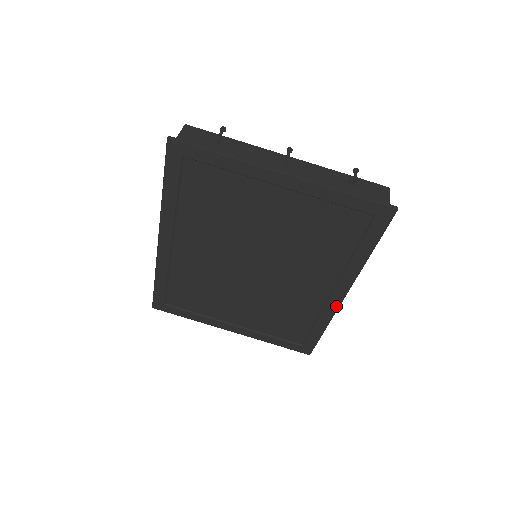
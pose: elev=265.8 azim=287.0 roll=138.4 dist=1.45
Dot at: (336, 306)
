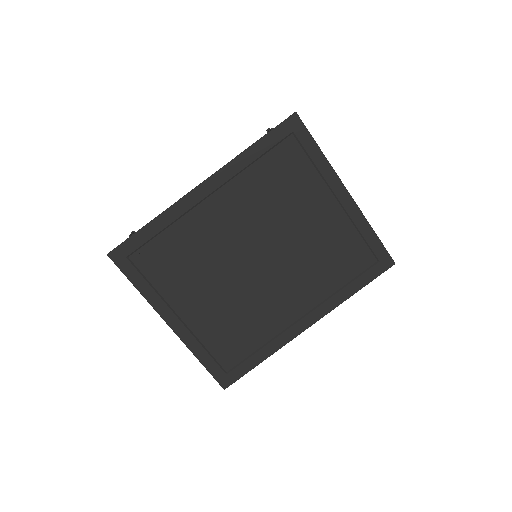
Dot at: (294, 335)
